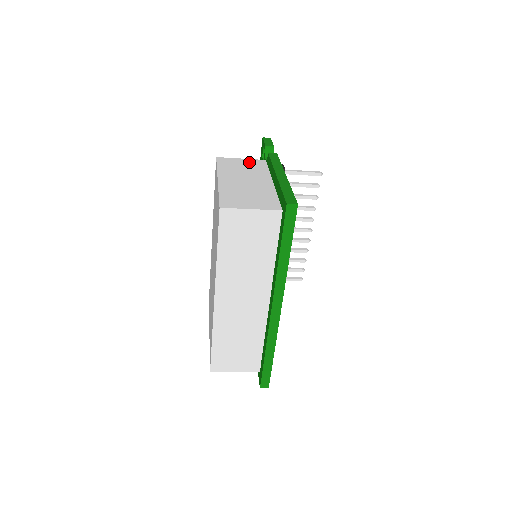
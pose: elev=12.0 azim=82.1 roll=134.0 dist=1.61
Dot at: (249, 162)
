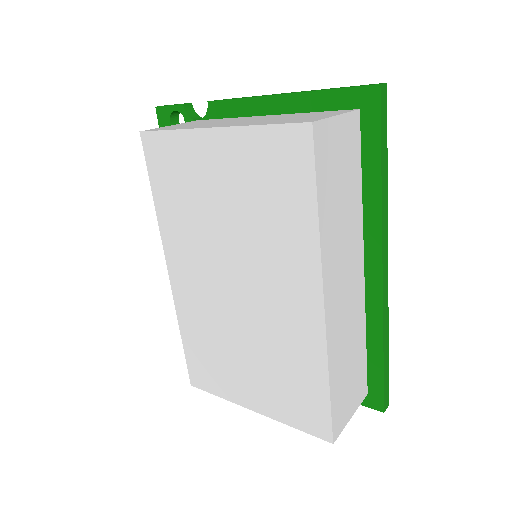
Dot at: (190, 123)
